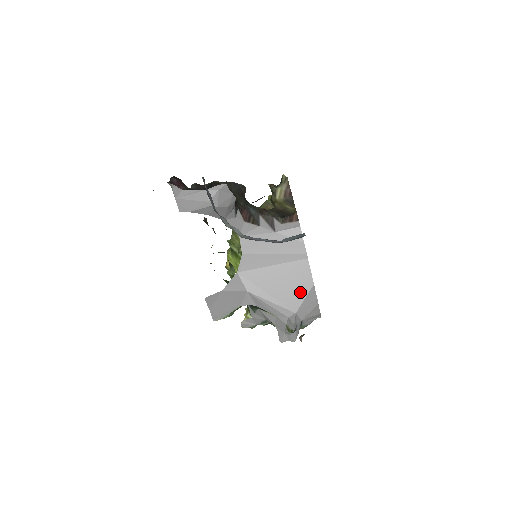
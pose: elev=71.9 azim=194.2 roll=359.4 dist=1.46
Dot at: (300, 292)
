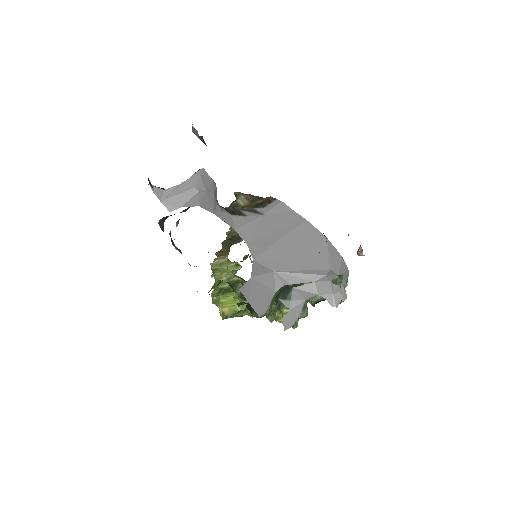
Dot at: (320, 250)
